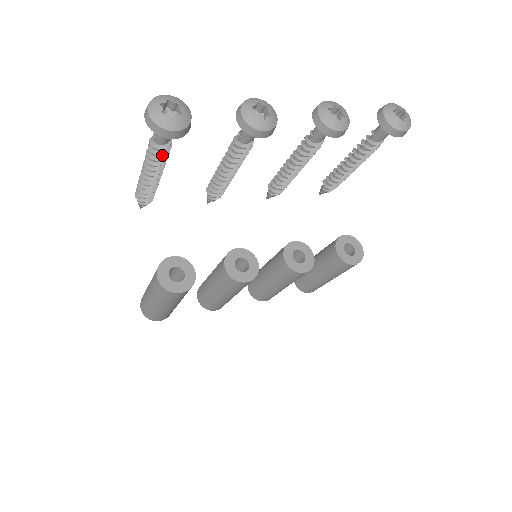
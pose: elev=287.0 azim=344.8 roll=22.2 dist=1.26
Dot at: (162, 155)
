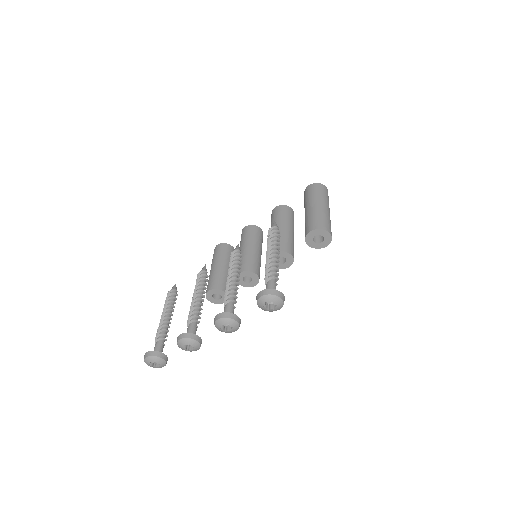
Dot at: (166, 336)
